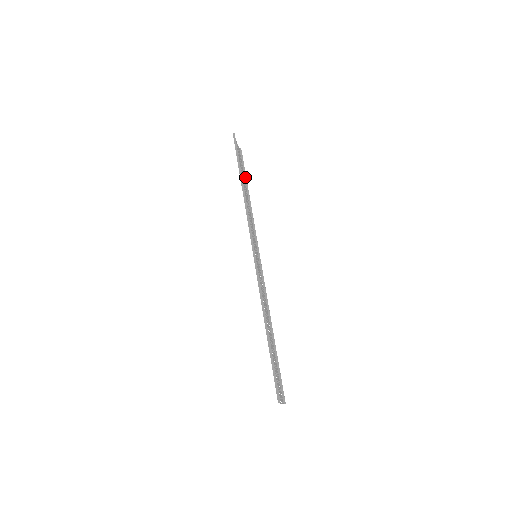
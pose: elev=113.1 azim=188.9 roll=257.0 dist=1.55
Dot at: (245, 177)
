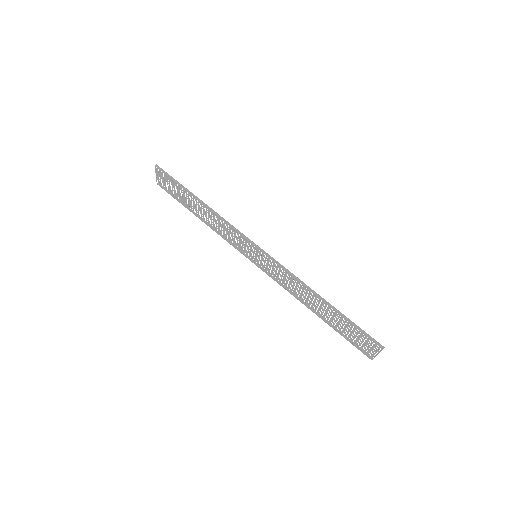
Dot at: (183, 204)
